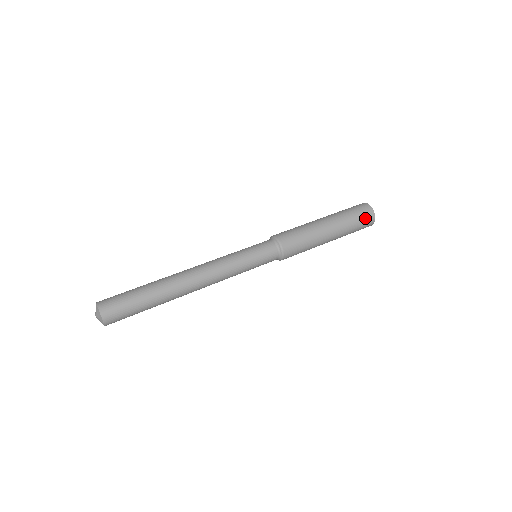
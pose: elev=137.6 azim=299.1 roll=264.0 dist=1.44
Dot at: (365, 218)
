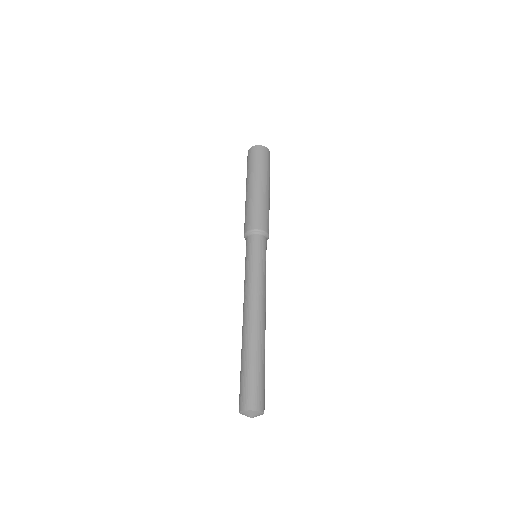
Dot at: (268, 157)
